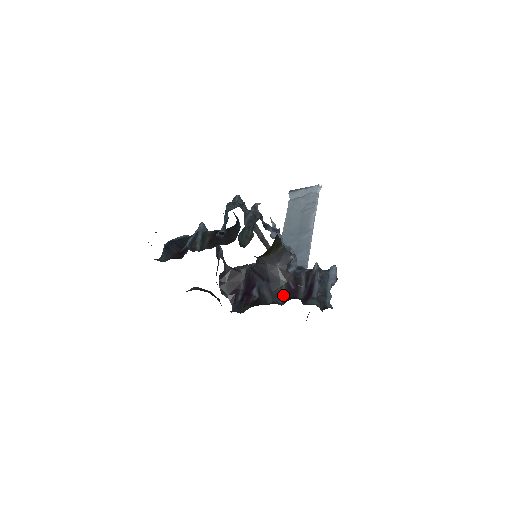
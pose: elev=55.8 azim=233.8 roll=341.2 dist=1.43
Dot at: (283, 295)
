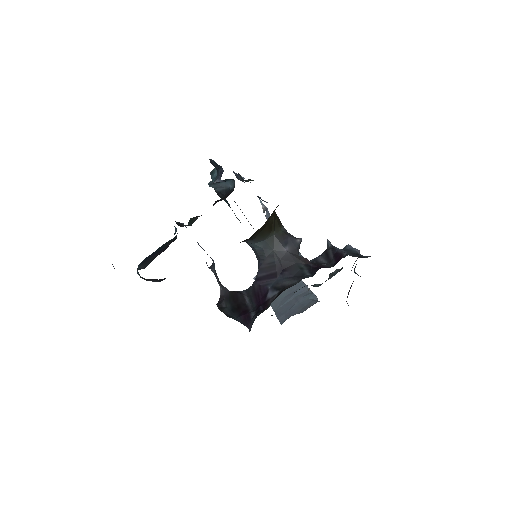
Dot at: (309, 272)
